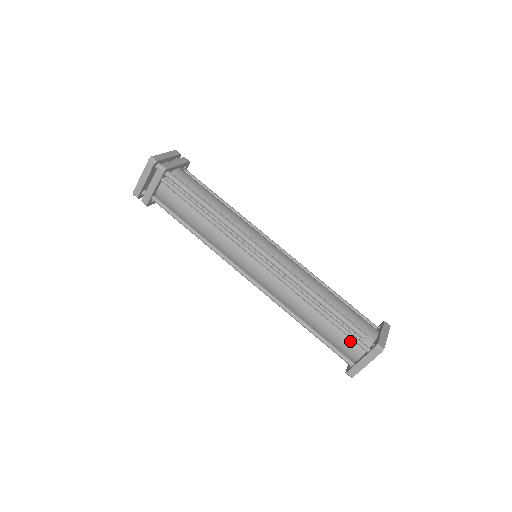
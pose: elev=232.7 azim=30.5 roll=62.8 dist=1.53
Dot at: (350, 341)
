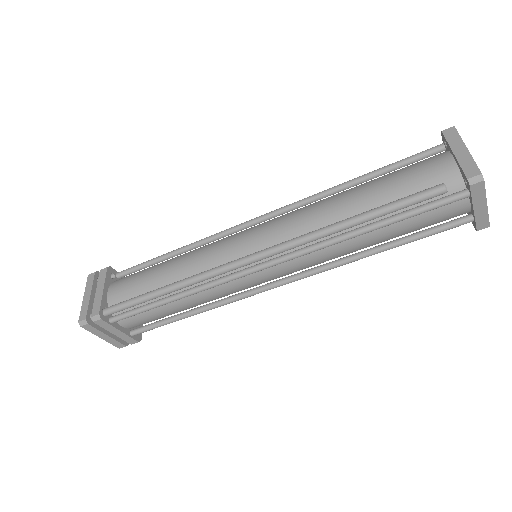
Dot at: (437, 209)
